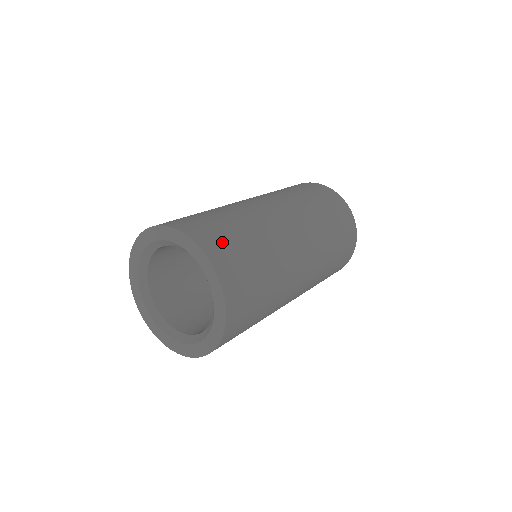
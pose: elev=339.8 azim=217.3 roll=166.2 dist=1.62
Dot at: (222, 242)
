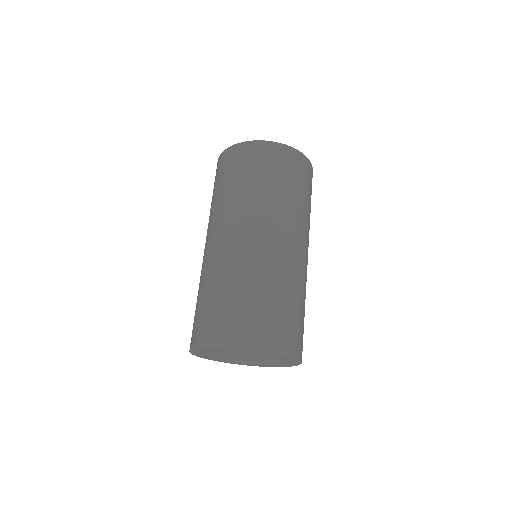
Dot at: (297, 335)
